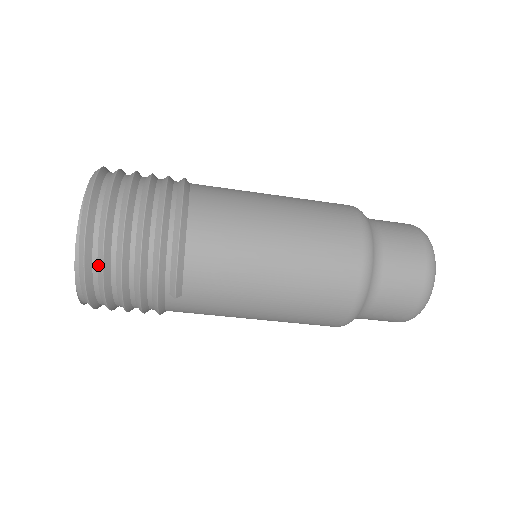
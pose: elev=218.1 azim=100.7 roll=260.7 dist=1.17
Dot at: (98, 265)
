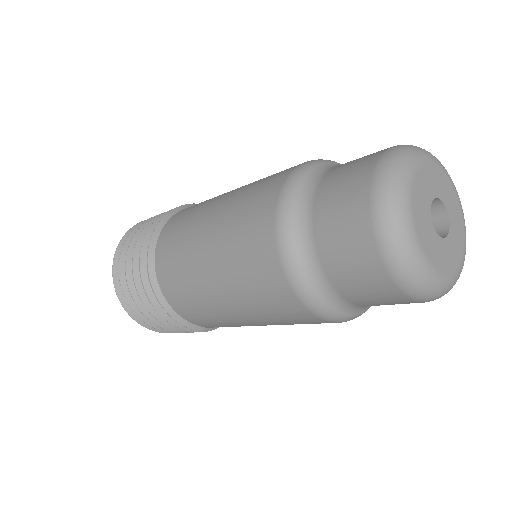
Dot at: (149, 323)
